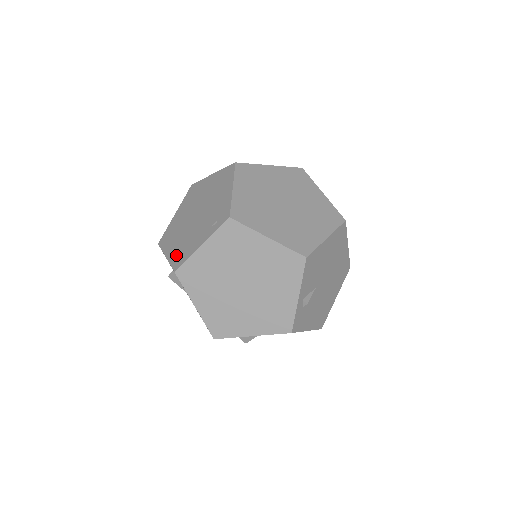
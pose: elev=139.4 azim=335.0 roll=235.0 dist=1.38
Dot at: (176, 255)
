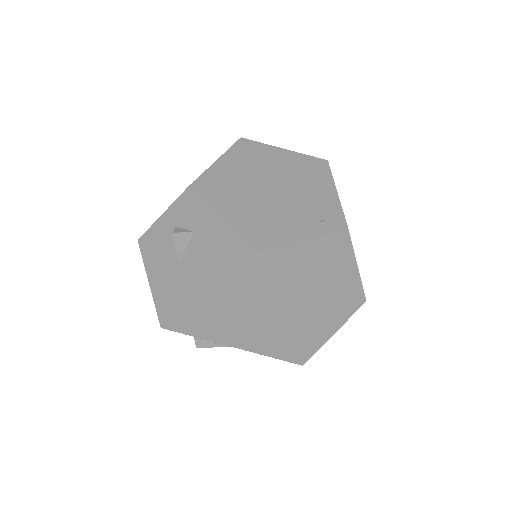
Dot at: (249, 227)
